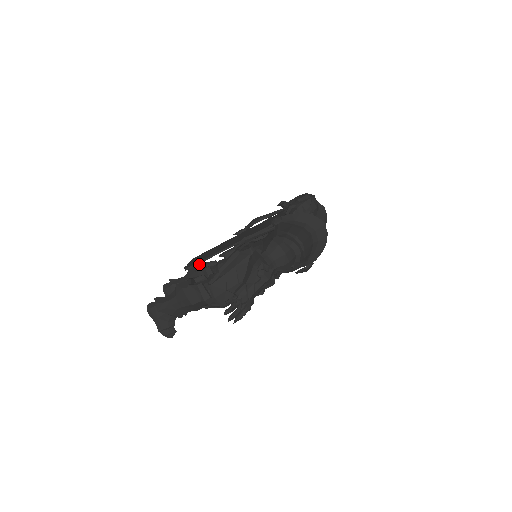
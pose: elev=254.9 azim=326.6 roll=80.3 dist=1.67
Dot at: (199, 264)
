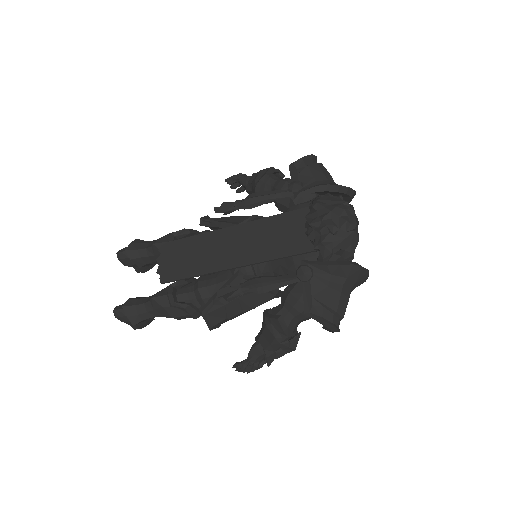
Dot at: occluded
